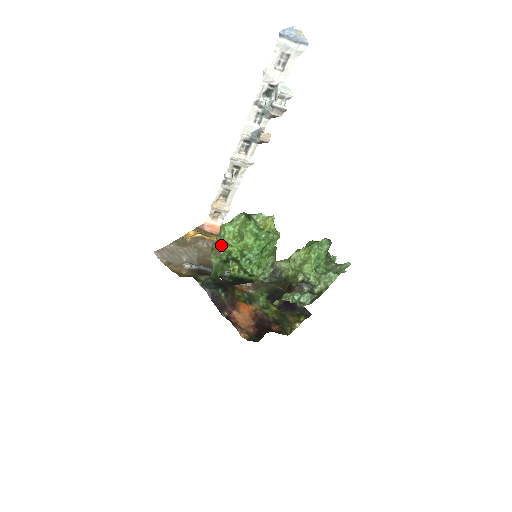
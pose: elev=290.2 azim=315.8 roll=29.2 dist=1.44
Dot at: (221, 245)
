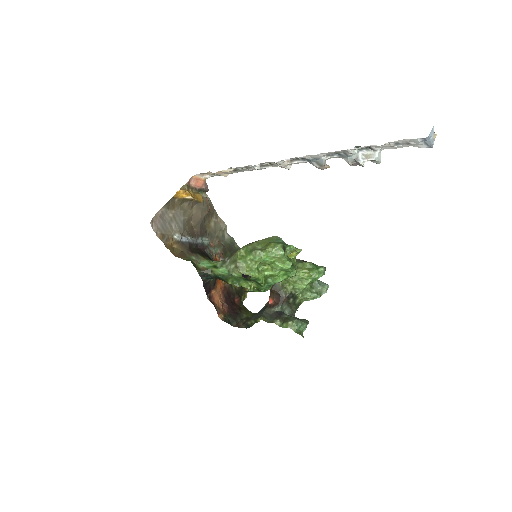
Dot at: (252, 270)
